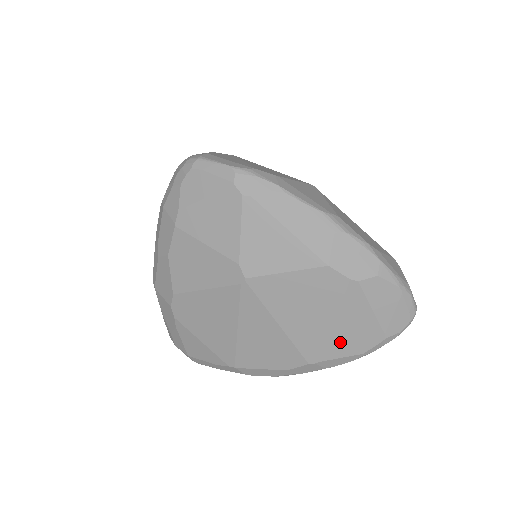
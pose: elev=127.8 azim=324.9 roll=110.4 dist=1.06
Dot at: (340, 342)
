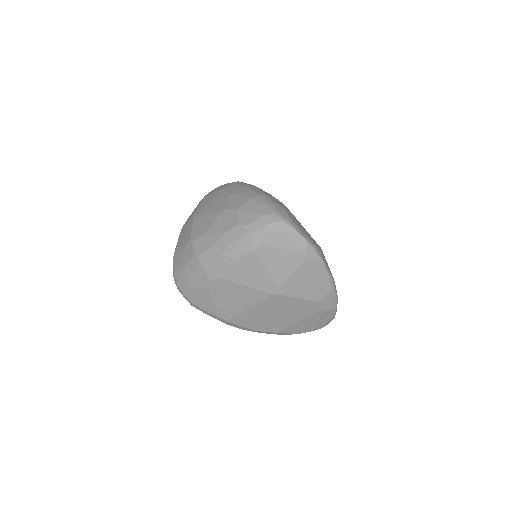
Dot at: (294, 328)
